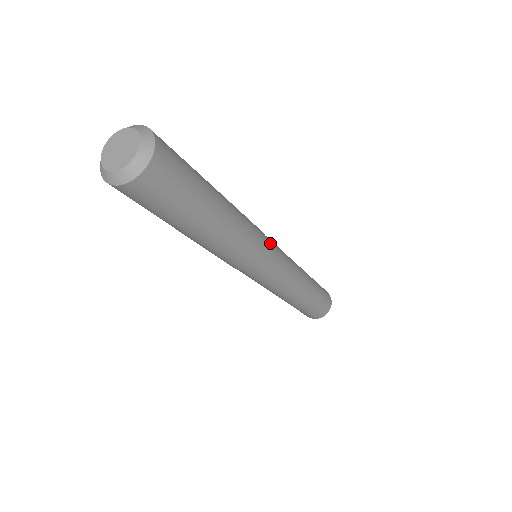
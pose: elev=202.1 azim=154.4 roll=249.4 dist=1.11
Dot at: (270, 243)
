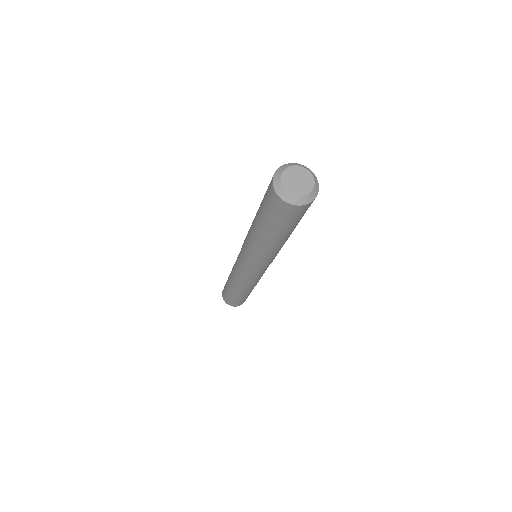
Dot at: occluded
